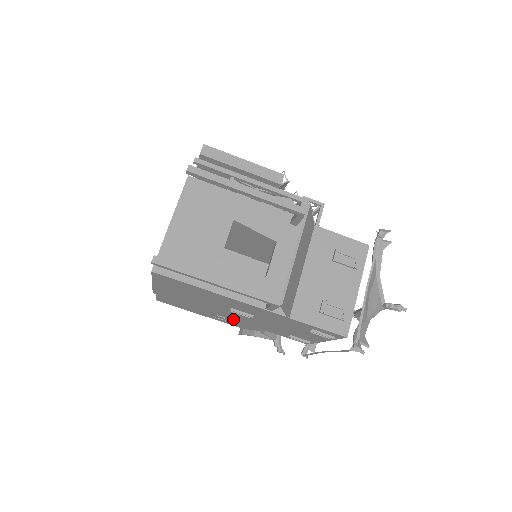
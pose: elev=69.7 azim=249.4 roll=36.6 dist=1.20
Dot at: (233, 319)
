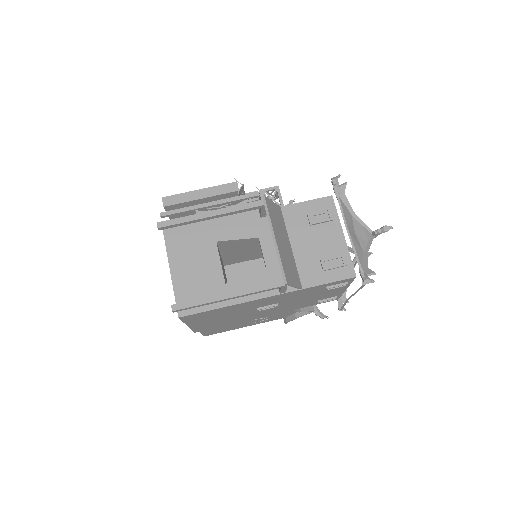
Dot at: (268, 315)
